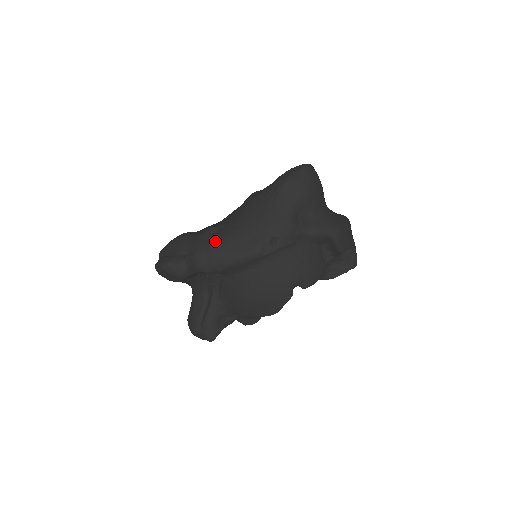
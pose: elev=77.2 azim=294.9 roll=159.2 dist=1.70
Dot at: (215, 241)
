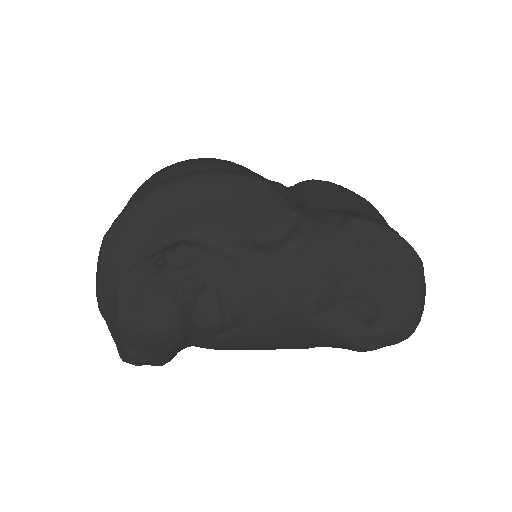
Dot at: (216, 346)
